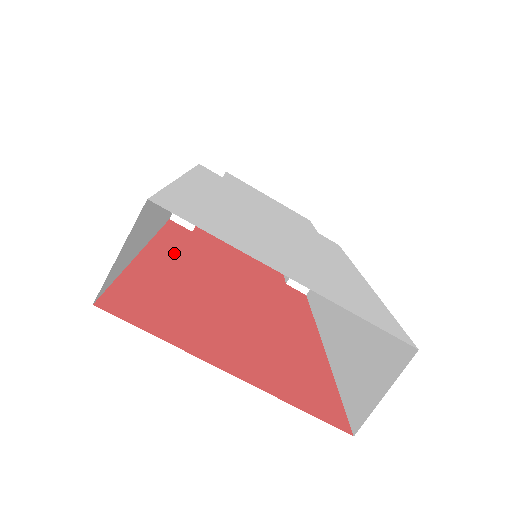
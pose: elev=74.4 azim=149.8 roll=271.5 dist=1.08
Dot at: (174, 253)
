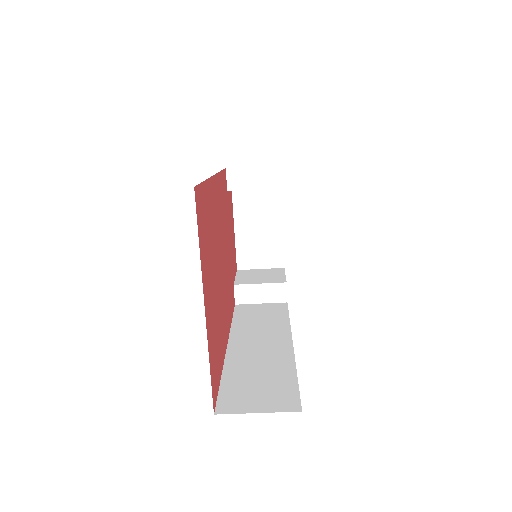
Dot at: (219, 196)
